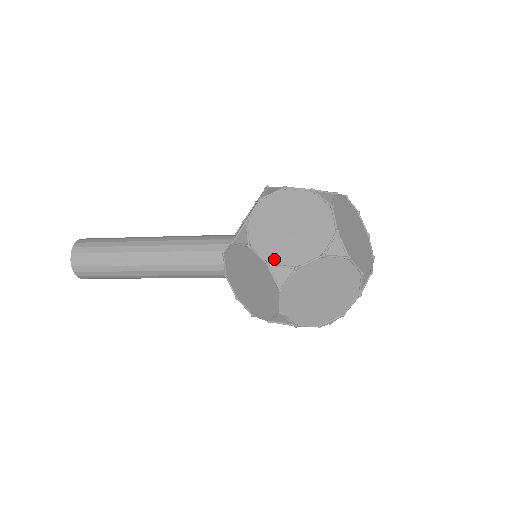
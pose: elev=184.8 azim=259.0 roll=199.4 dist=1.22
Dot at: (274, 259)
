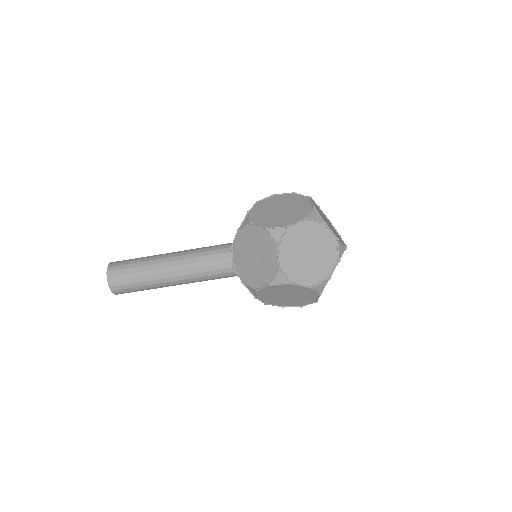
Dot at: (271, 225)
